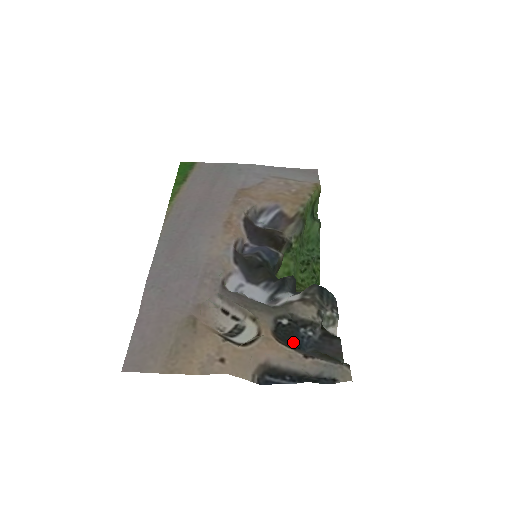
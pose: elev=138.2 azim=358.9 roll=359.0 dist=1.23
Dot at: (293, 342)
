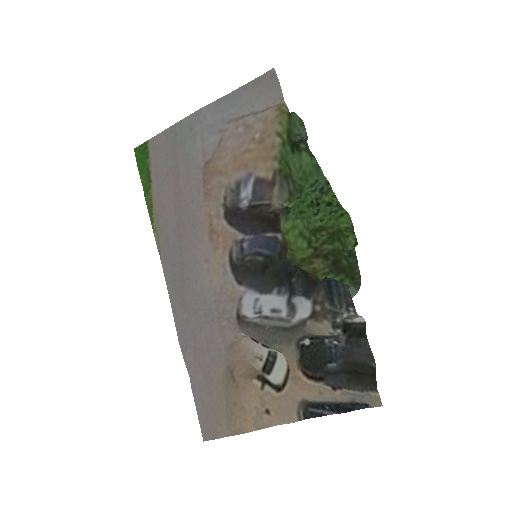
Dot at: (322, 360)
